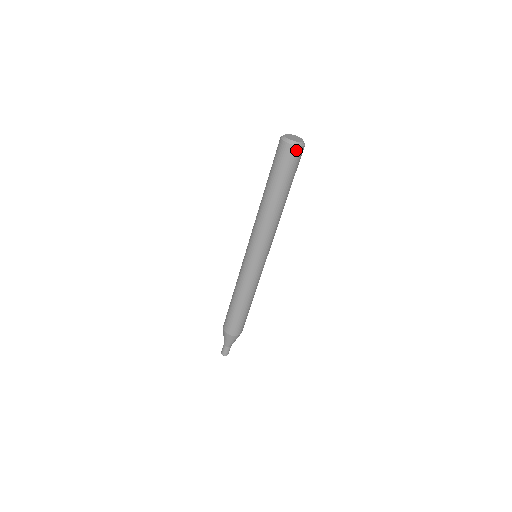
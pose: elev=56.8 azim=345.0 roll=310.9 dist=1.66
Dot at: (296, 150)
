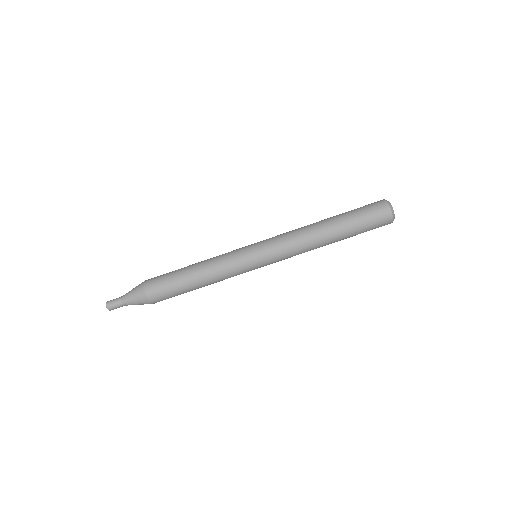
Dot at: (389, 222)
